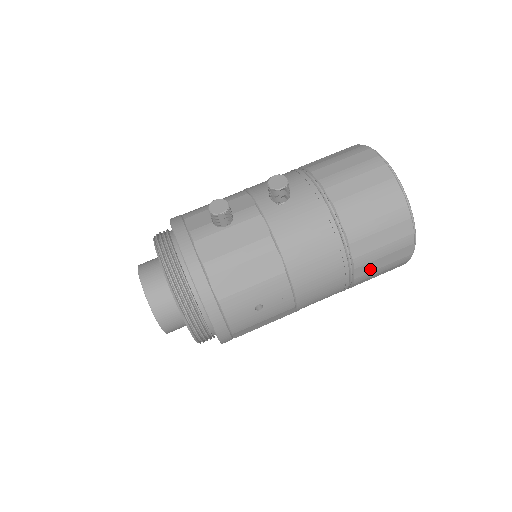
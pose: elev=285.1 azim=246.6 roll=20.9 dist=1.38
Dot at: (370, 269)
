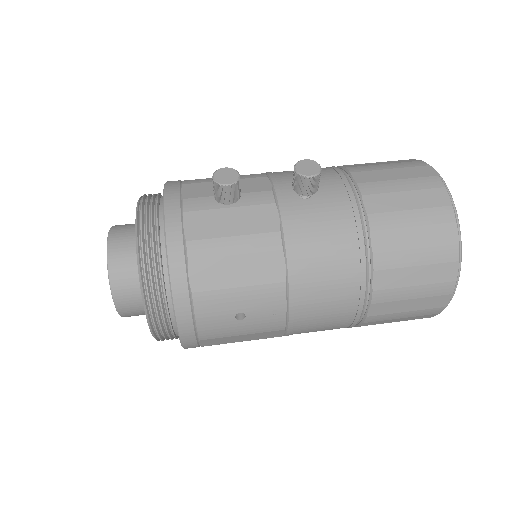
Dot at: (389, 310)
